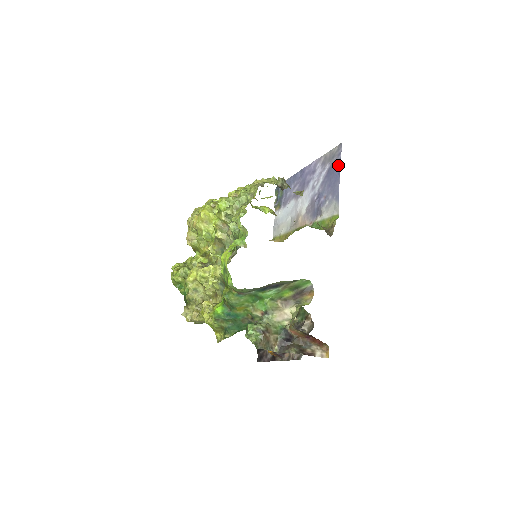
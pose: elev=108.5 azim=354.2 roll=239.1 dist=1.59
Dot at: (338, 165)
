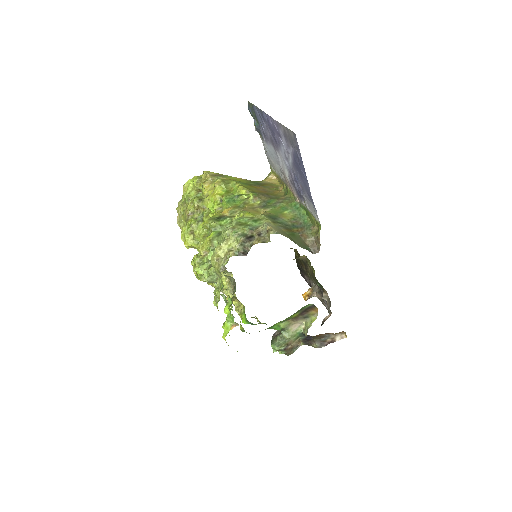
Dot at: (301, 164)
